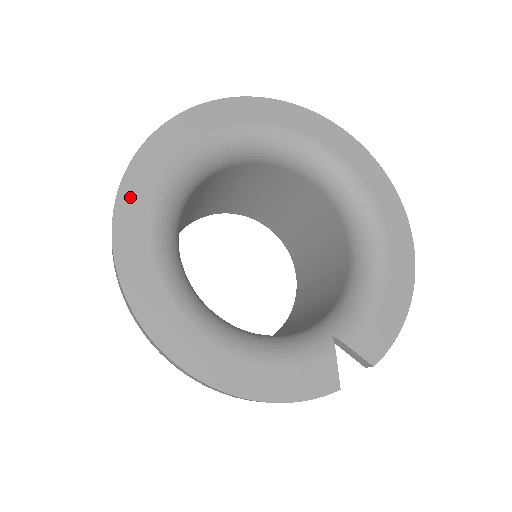
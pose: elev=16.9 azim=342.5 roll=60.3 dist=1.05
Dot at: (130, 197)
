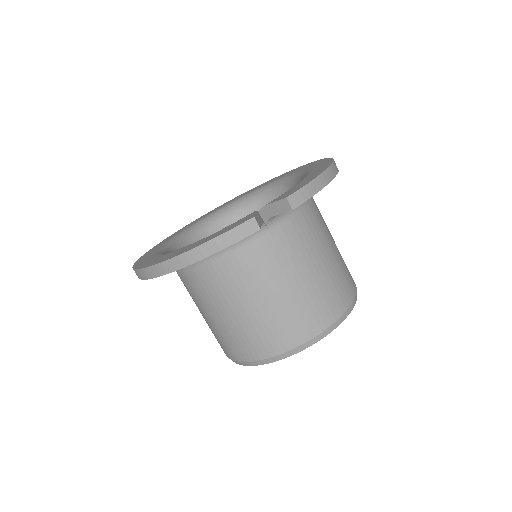
Dot at: (154, 248)
